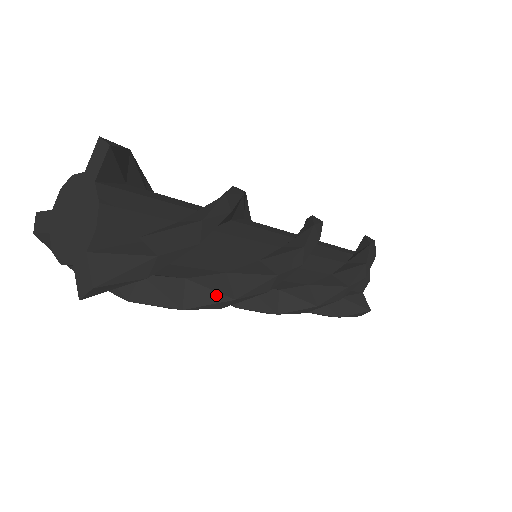
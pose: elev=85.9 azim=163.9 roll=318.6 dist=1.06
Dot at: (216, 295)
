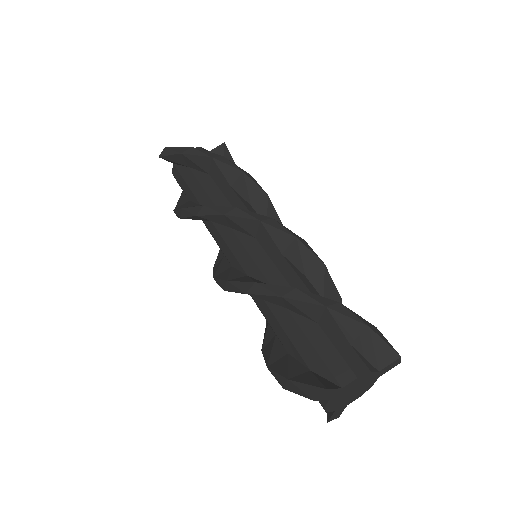
Dot at: occluded
